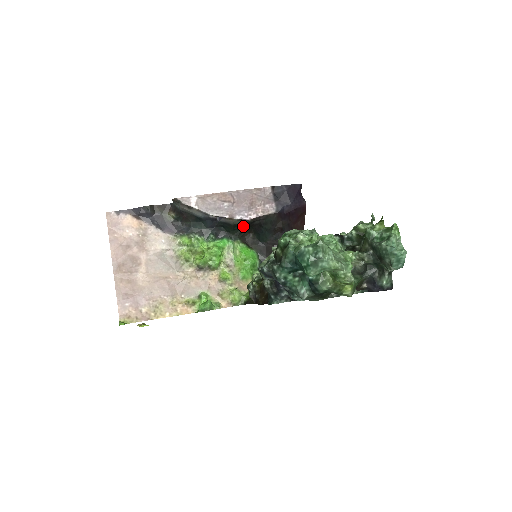
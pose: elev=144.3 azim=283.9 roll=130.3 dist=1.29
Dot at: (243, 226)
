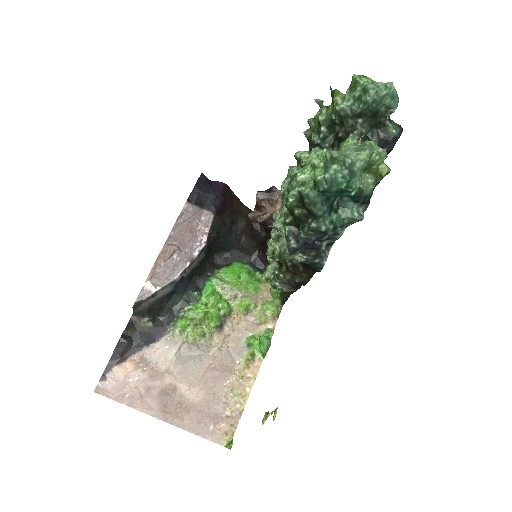
Dot at: (205, 256)
